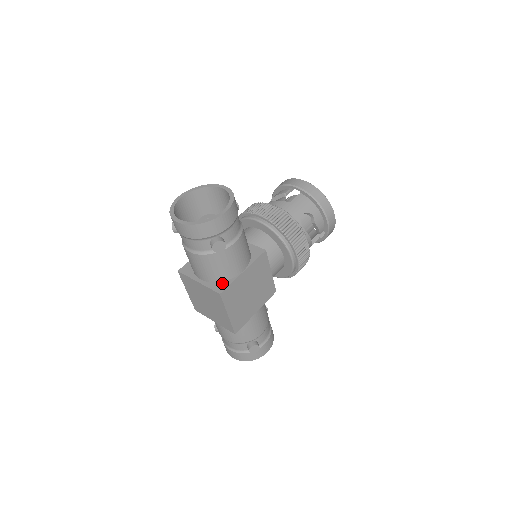
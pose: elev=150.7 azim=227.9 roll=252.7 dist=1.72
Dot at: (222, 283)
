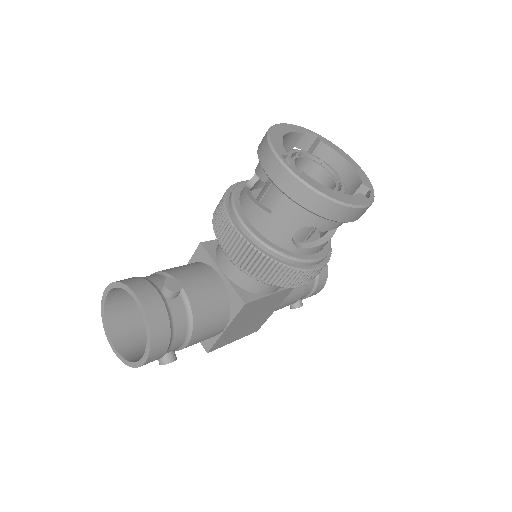
Dot at: occluded
